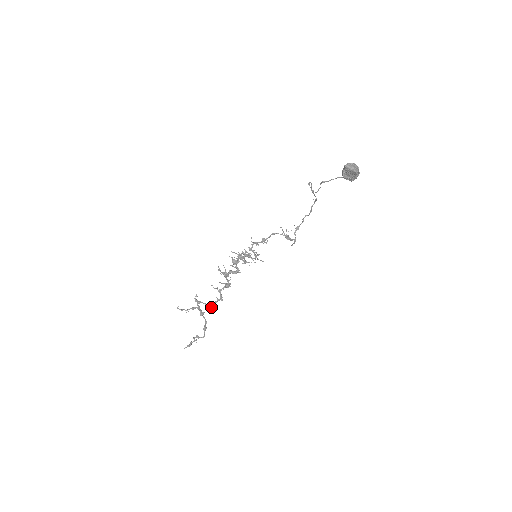
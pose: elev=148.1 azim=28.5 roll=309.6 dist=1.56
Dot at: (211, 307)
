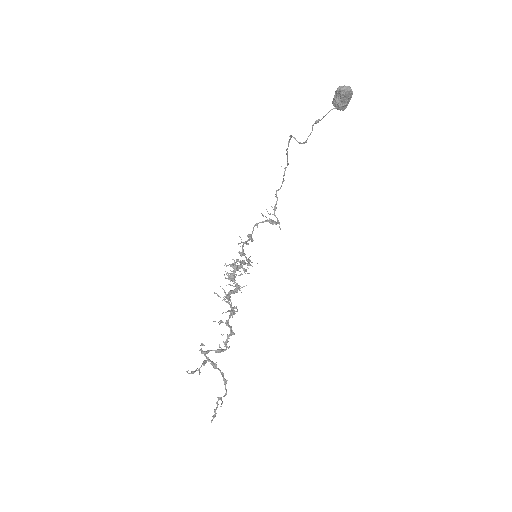
Dot at: (225, 349)
